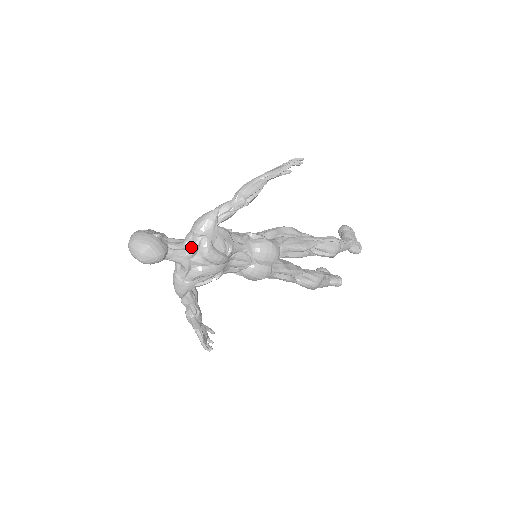
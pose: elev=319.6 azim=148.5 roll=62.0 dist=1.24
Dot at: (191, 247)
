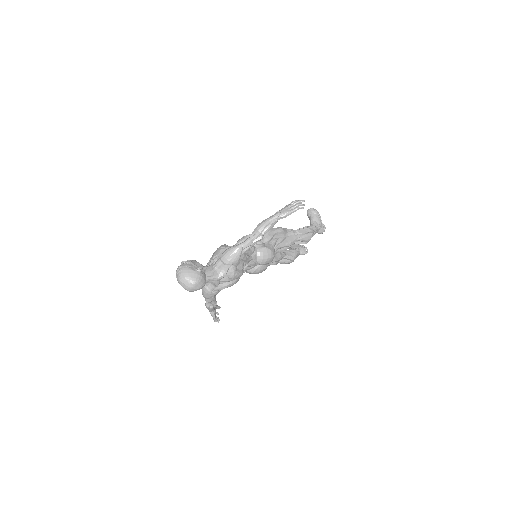
Dot at: (221, 272)
